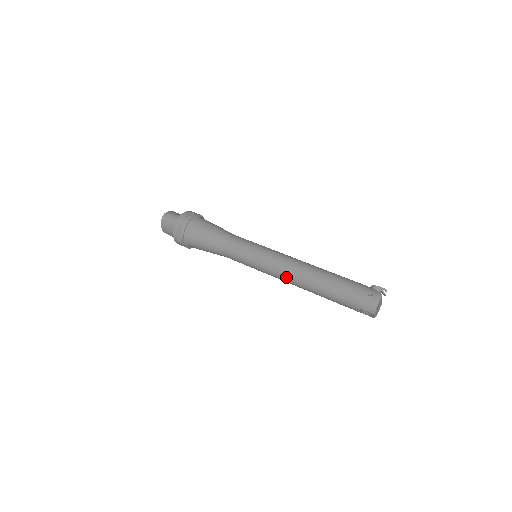
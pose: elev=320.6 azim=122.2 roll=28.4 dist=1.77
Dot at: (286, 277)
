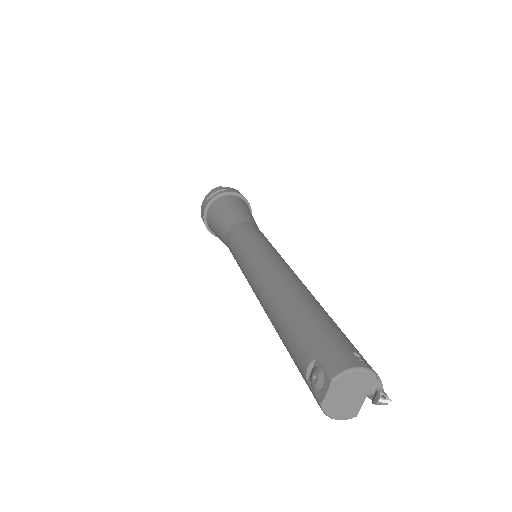
Dot at: (264, 272)
